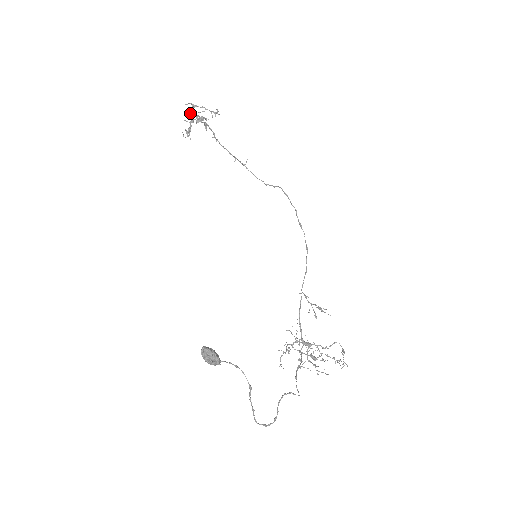
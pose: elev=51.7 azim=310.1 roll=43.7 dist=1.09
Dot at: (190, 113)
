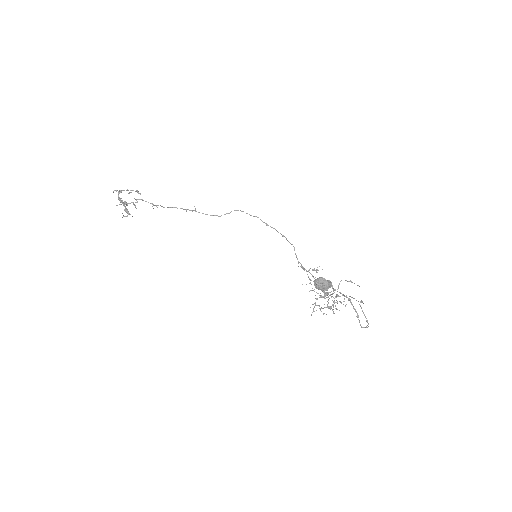
Dot at: (118, 199)
